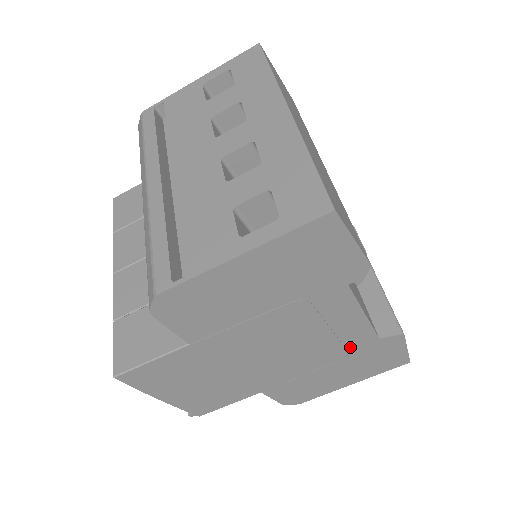
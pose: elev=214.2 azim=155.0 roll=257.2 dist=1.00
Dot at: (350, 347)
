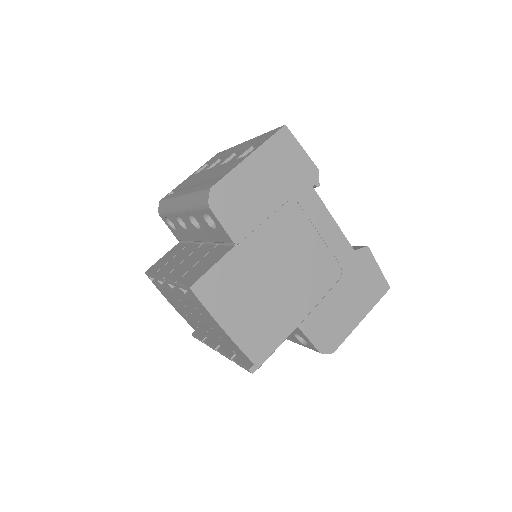
Dot at: (340, 261)
